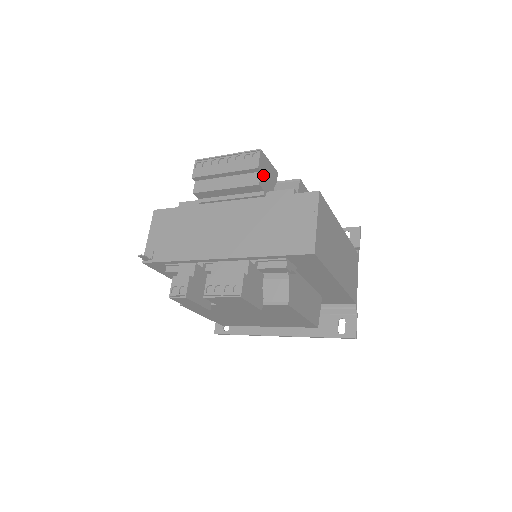
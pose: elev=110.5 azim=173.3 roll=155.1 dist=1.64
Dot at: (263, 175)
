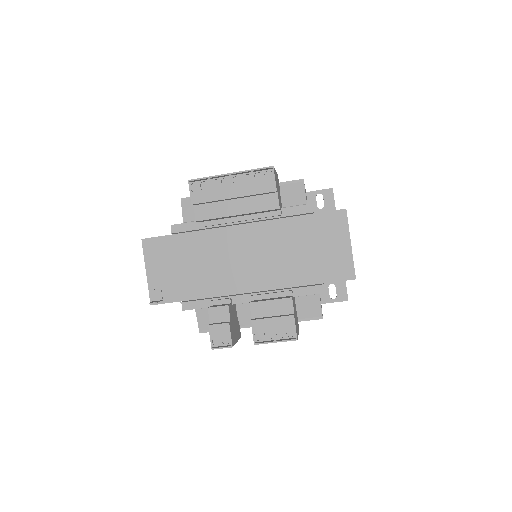
Dot at: (278, 193)
